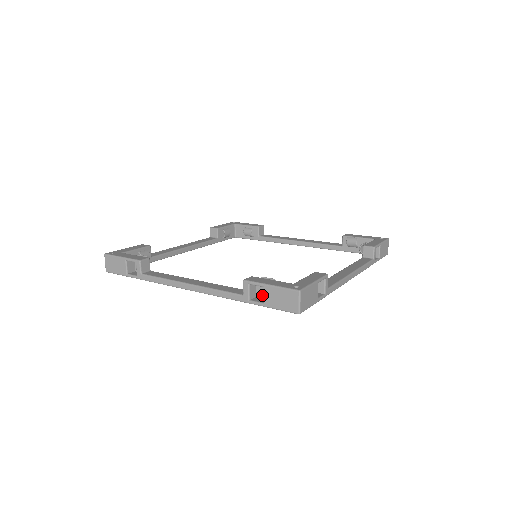
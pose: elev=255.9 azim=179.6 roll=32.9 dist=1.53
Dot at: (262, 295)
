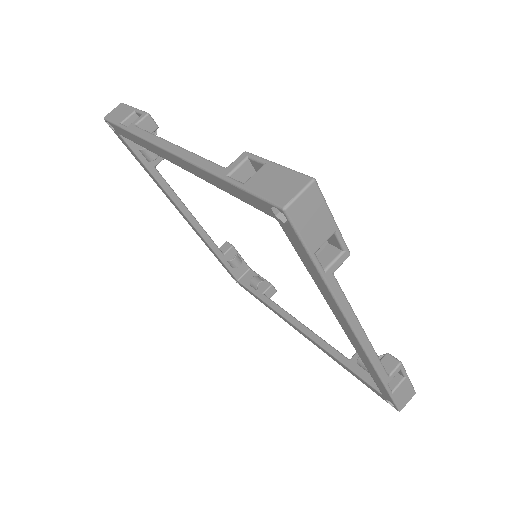
Dot at: occluded
